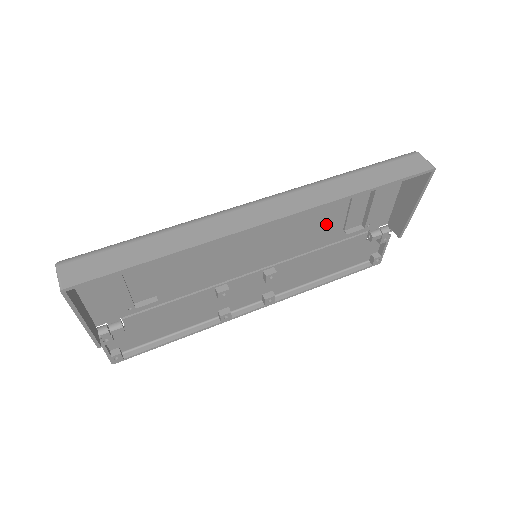
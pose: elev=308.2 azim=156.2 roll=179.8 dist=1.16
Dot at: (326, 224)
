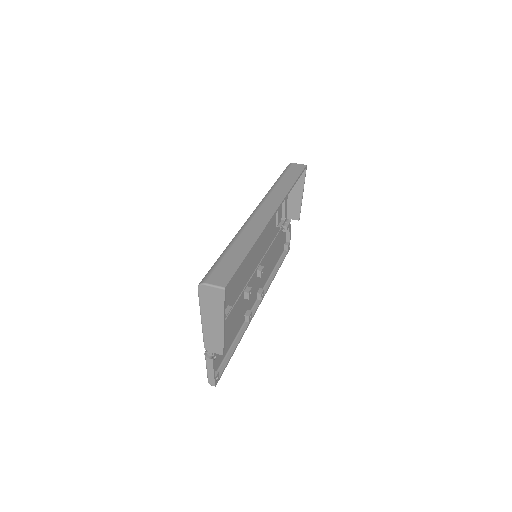
Dot at: (271, 224)
